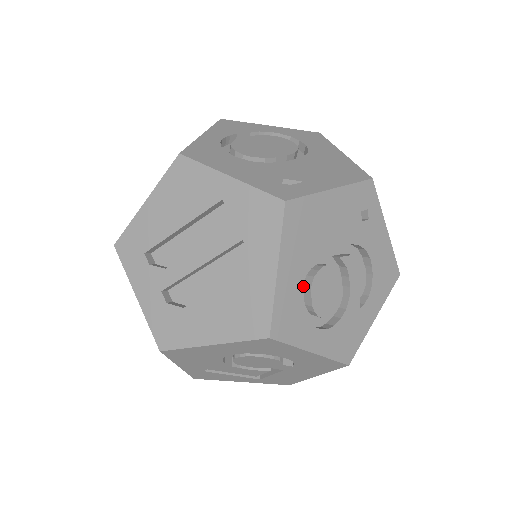
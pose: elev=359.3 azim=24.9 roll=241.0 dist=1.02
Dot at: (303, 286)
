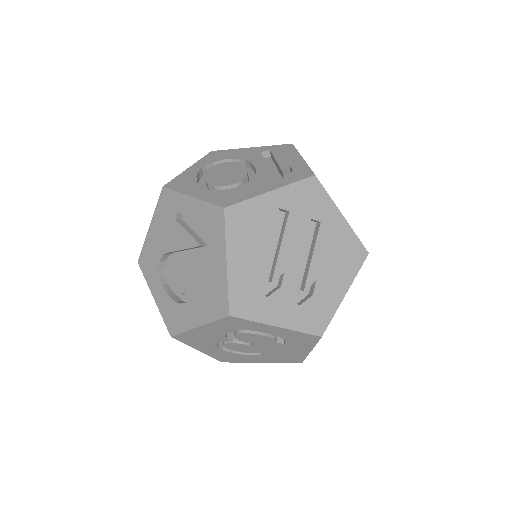
Dot at: occluded
